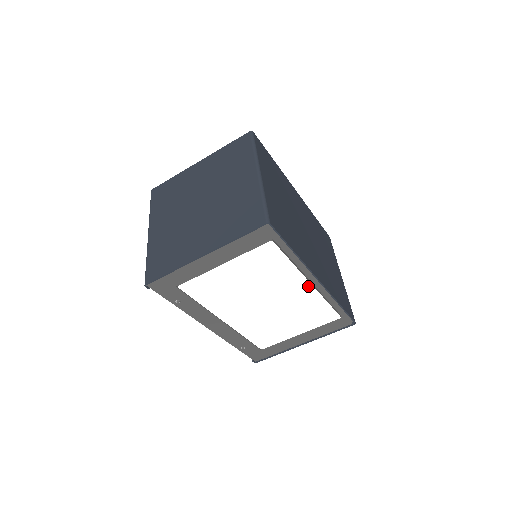
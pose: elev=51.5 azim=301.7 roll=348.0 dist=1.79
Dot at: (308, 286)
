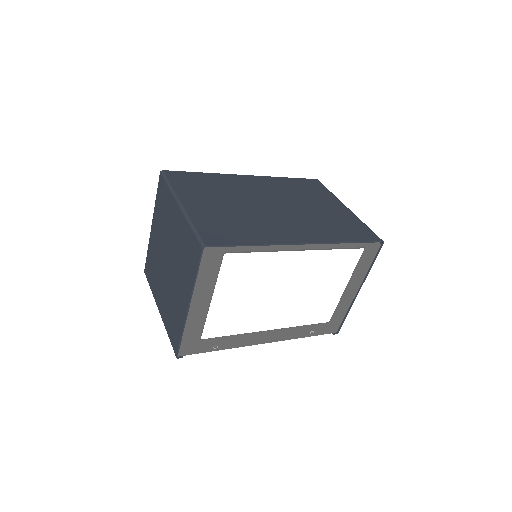
Dot at: (301, 254)
